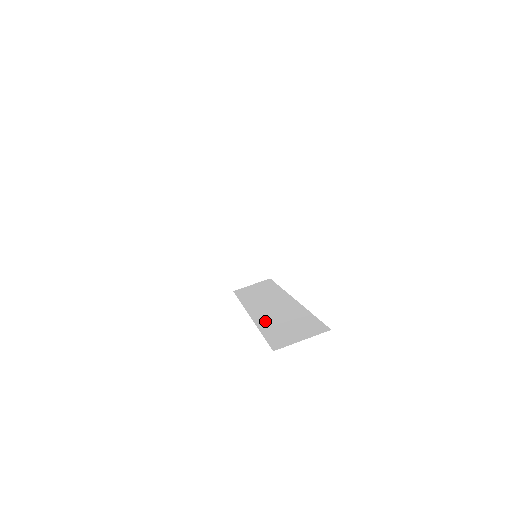
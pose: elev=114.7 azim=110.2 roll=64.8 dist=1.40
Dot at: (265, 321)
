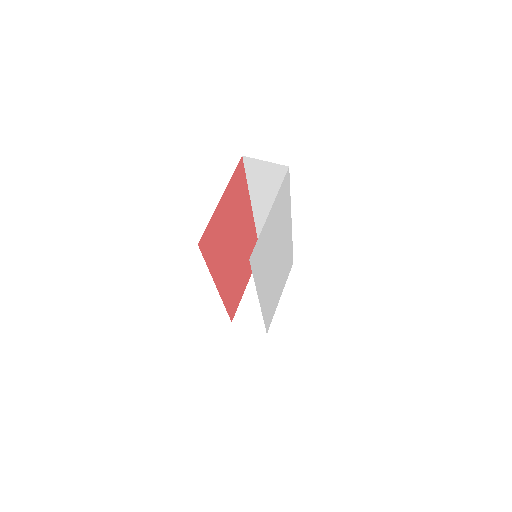
Dot at: occluded
